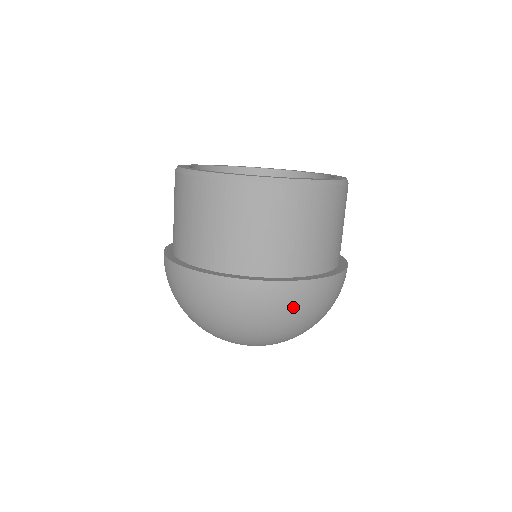
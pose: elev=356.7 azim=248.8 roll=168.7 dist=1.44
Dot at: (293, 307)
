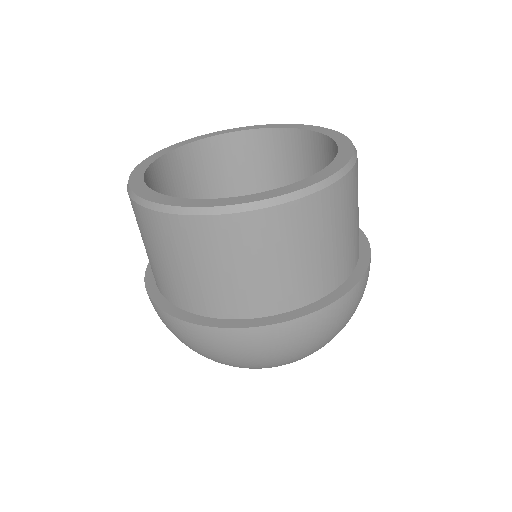
Dot at: (361, 297)
